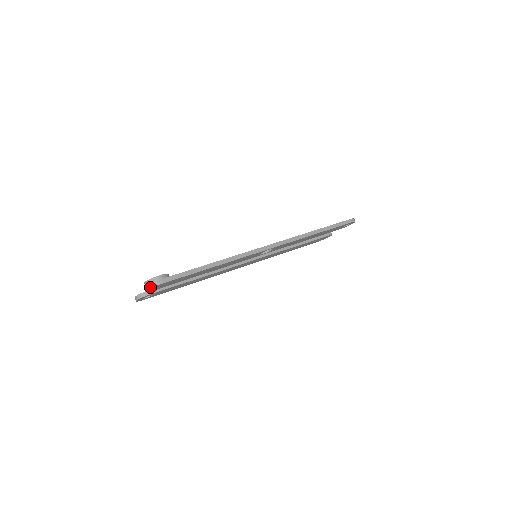
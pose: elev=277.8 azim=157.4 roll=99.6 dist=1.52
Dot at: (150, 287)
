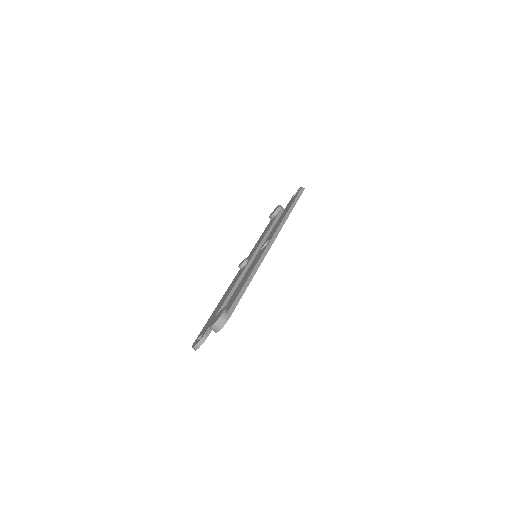
Dot at: (221, 327)
